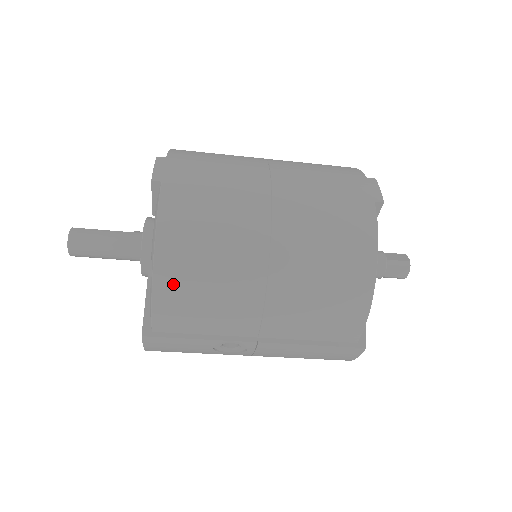
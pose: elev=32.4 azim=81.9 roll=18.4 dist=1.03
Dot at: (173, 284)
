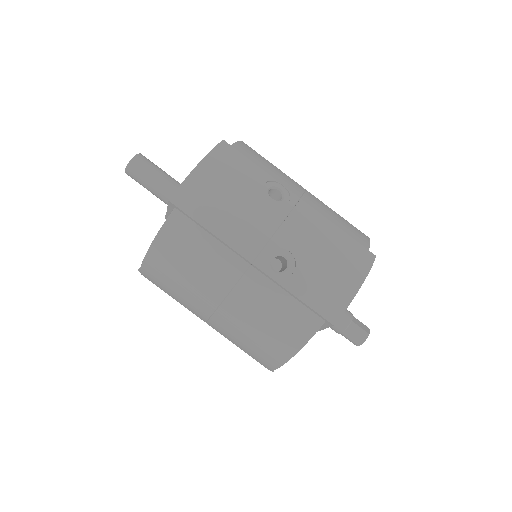
Dot at: (254, 150)
